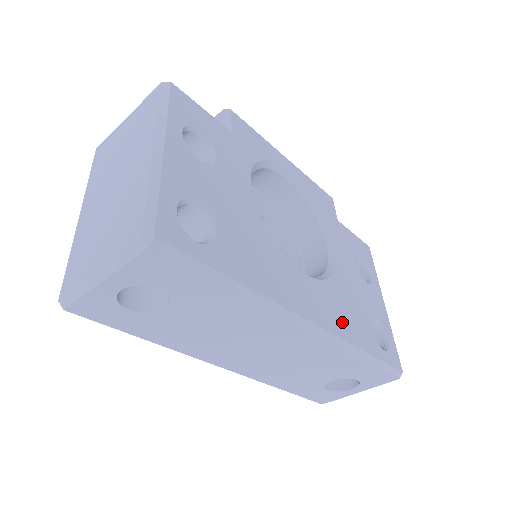
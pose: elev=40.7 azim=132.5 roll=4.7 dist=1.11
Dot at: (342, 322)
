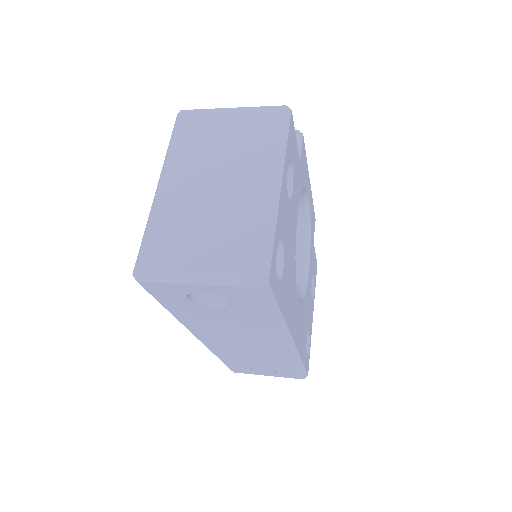
Dot at: (301, 339)
